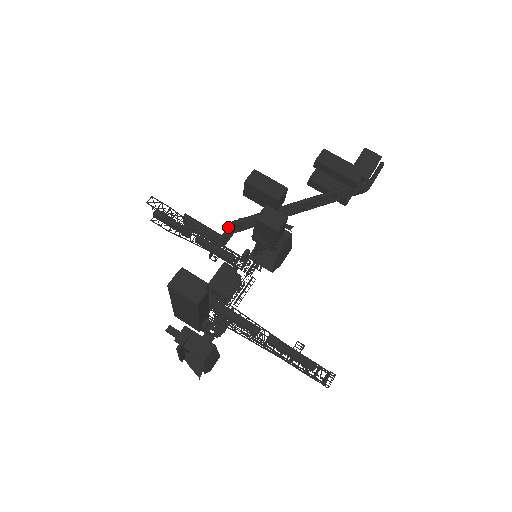
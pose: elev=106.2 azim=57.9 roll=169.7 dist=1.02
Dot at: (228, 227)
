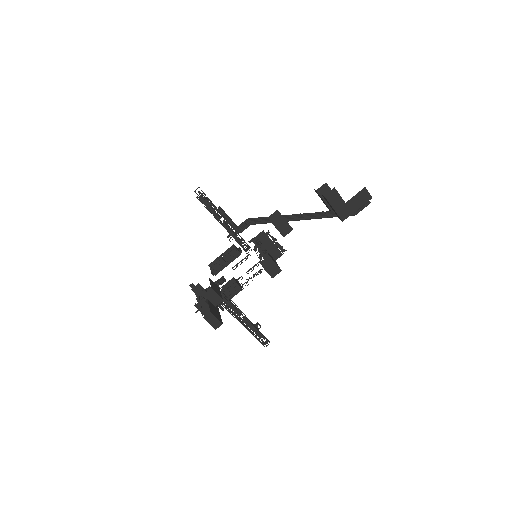
Dot at: (246, 227)
